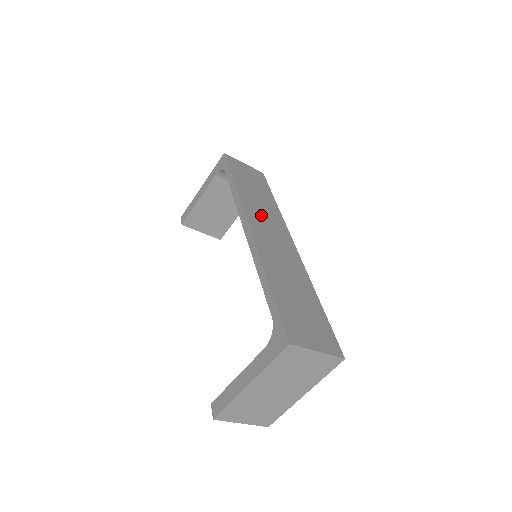
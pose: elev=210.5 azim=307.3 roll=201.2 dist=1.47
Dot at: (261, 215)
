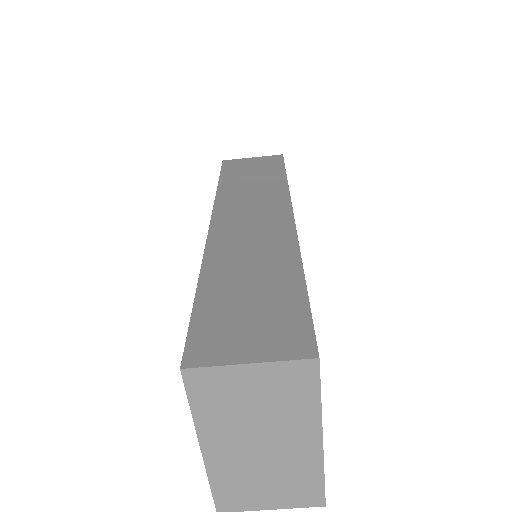
Dot at: (244, 203)
